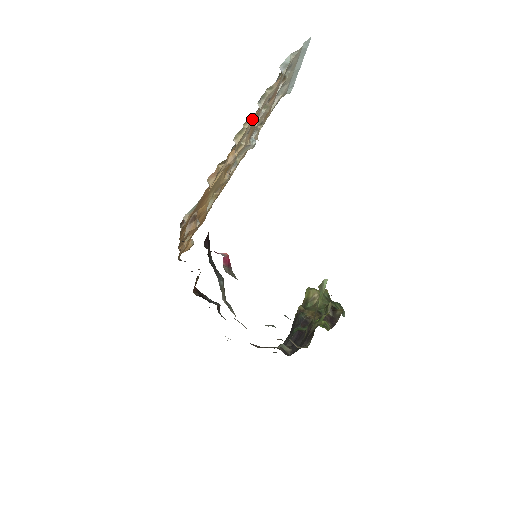
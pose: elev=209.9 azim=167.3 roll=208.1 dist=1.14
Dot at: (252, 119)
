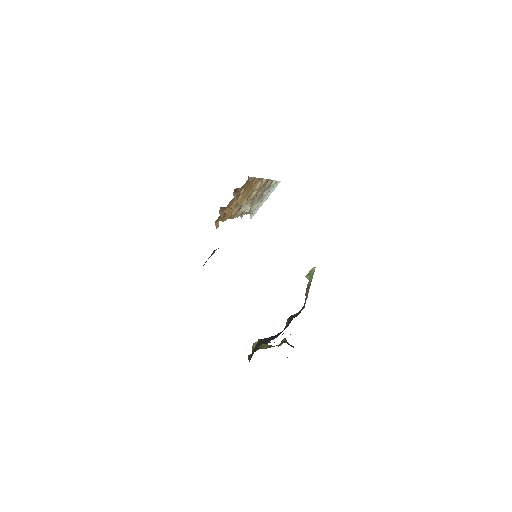
Dot at: (265, 181)
